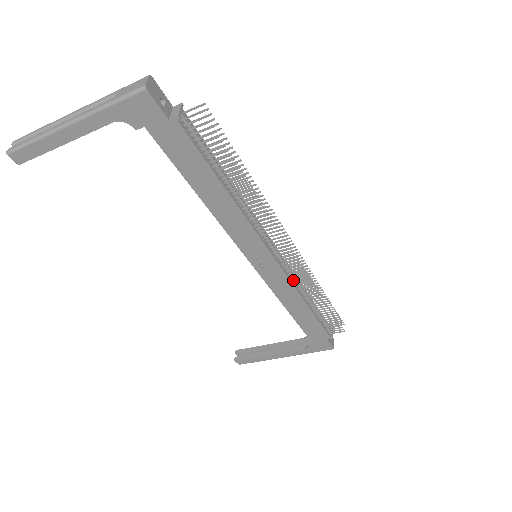
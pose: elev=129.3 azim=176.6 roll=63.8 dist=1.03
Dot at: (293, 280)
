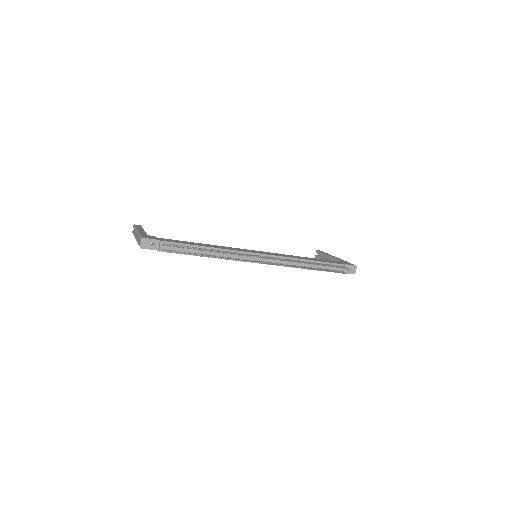
Dot at: (285, 263)
